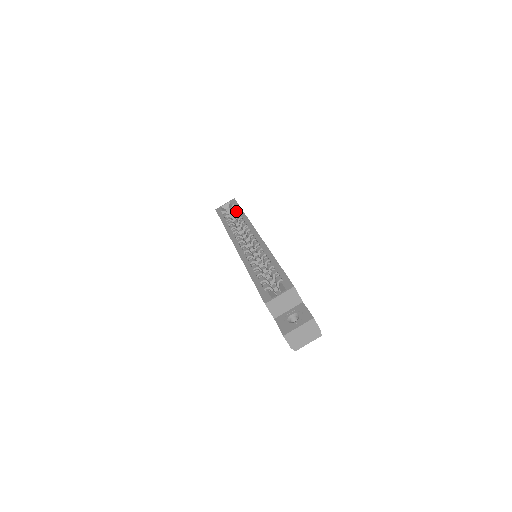
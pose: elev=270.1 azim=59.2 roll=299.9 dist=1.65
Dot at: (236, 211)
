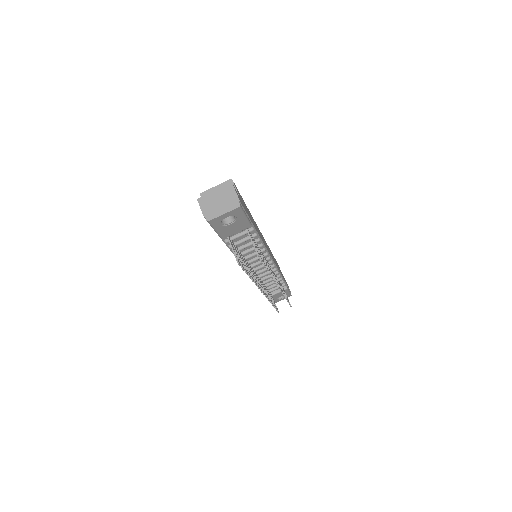
Dot at: occluded
